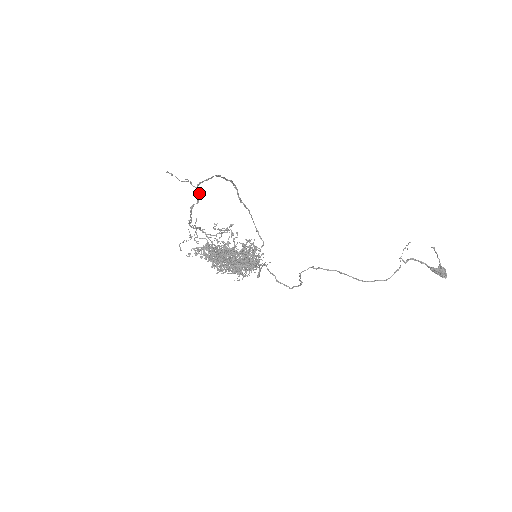
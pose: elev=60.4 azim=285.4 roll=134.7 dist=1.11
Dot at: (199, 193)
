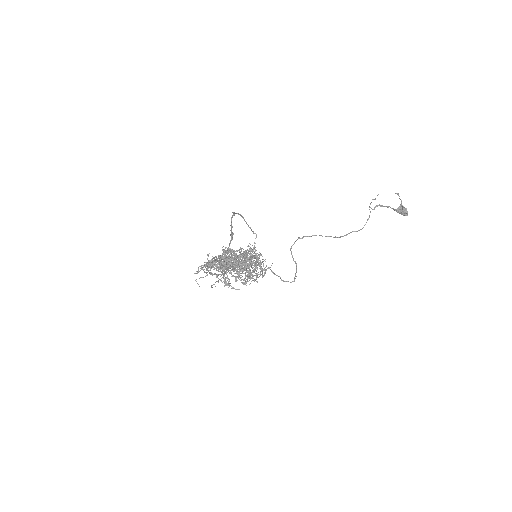
Dot at: (227, 270)
